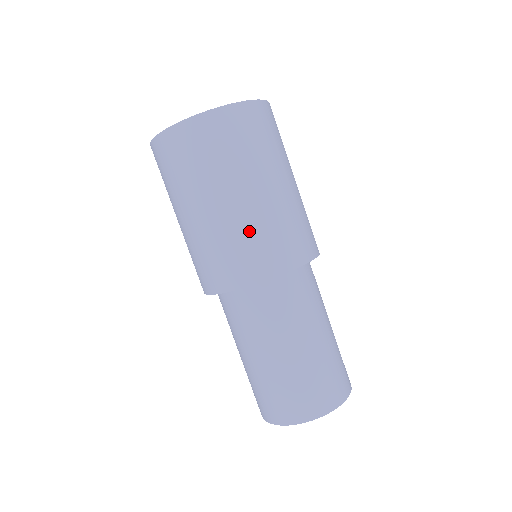
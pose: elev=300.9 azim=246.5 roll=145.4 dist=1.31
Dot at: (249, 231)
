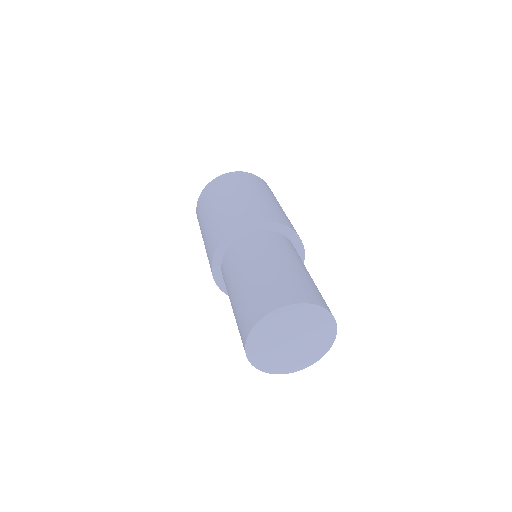
Dot at: (244, 206)
